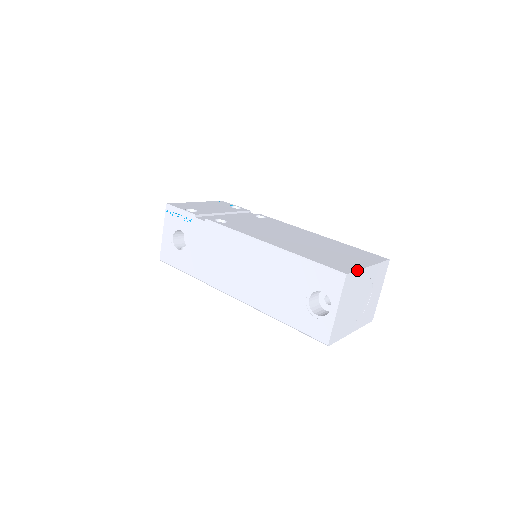
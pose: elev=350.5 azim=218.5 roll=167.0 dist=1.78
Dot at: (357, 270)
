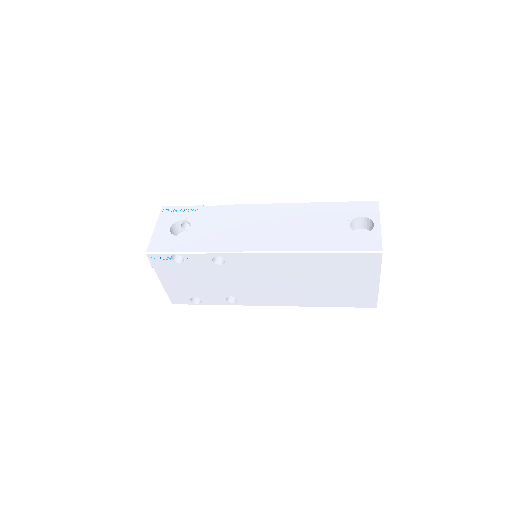
Dot at: occluded
